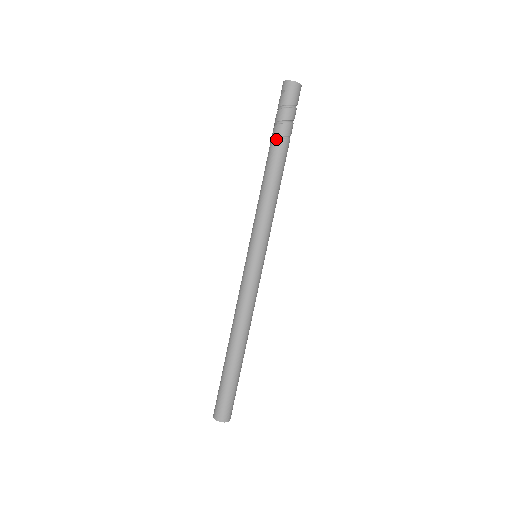
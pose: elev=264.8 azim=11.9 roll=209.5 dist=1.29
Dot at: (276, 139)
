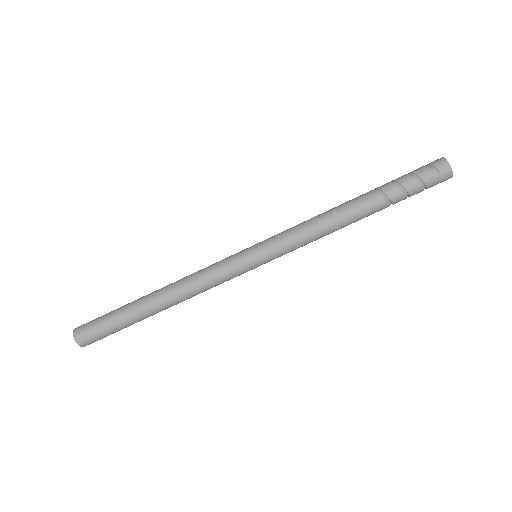
Dot at: (386, 200)
